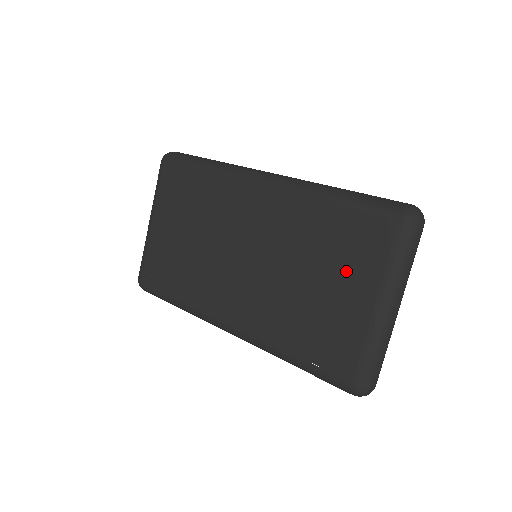
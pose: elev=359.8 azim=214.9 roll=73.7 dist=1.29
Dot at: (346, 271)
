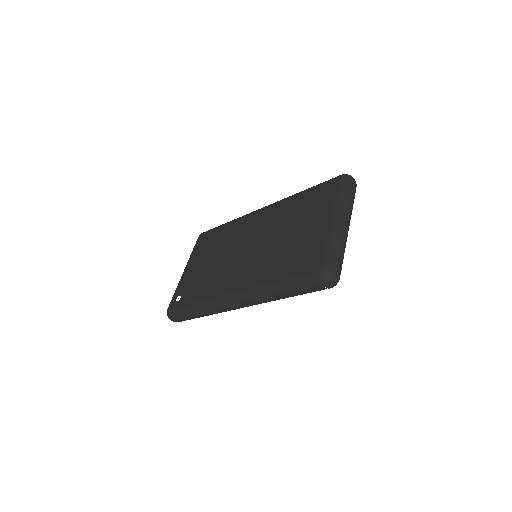
Dot at: (310, 216)
